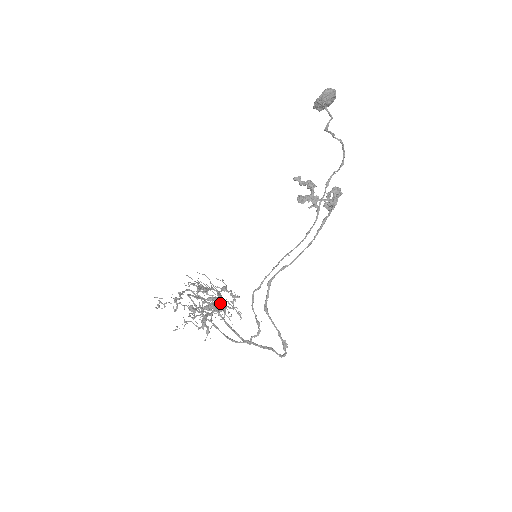
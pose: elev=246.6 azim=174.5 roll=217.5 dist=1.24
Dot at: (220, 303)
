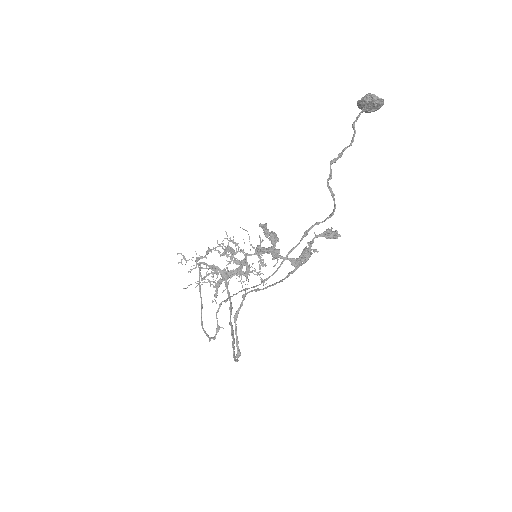
Dot at: (236, 273)
